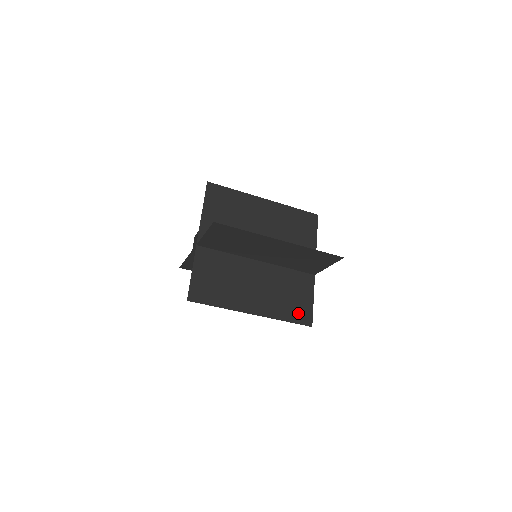
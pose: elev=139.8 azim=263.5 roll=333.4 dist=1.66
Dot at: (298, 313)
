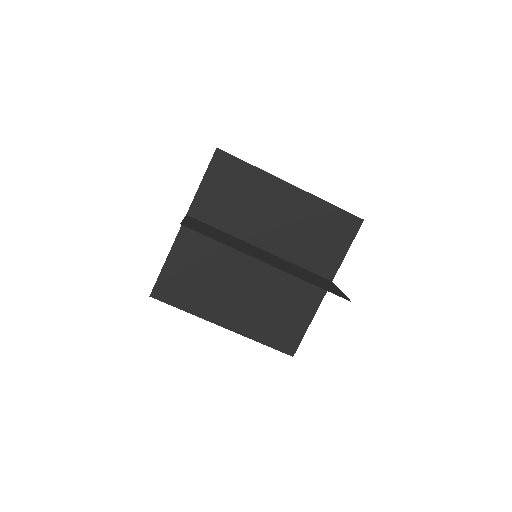
Dot at: (327, 288)
